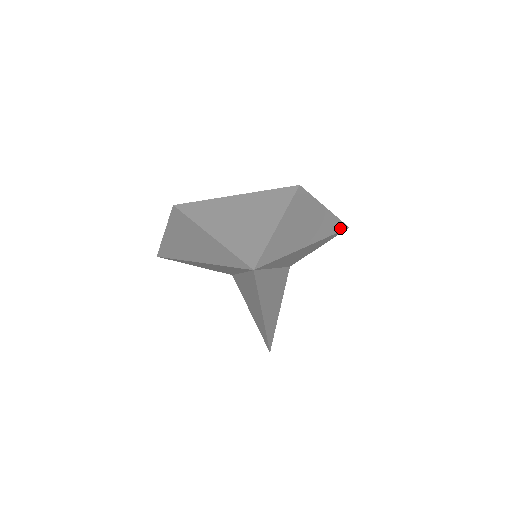
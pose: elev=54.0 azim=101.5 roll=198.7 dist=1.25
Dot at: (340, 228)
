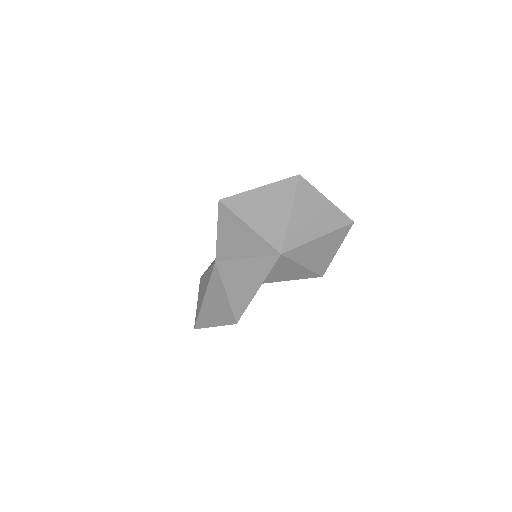
Dot at: (321, 272)
